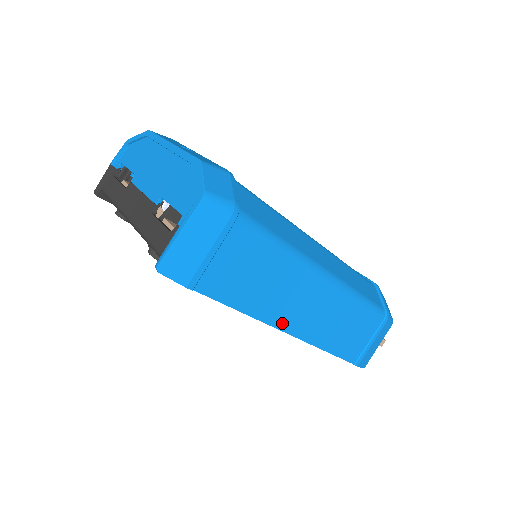
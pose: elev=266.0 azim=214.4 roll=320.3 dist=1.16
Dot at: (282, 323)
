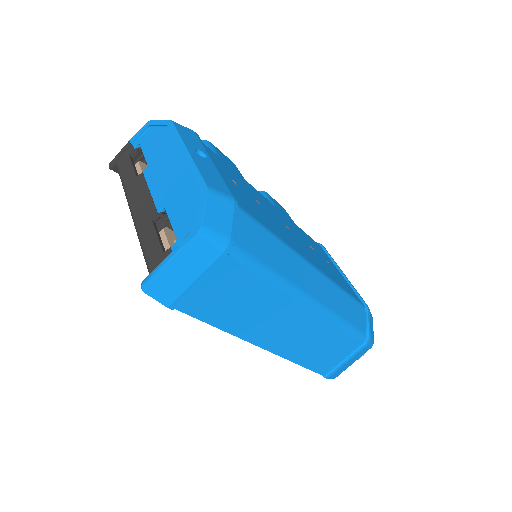
Dot at: (259, 340)
